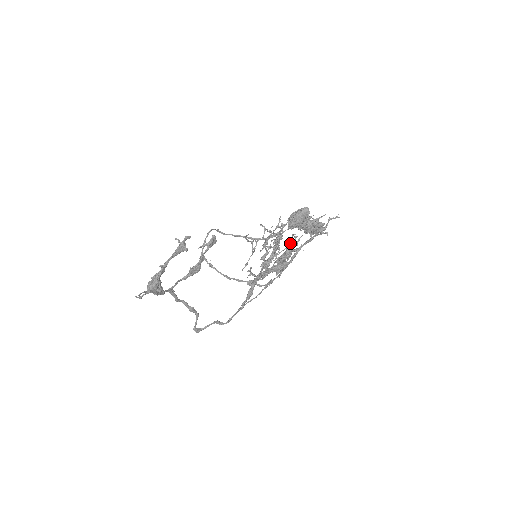
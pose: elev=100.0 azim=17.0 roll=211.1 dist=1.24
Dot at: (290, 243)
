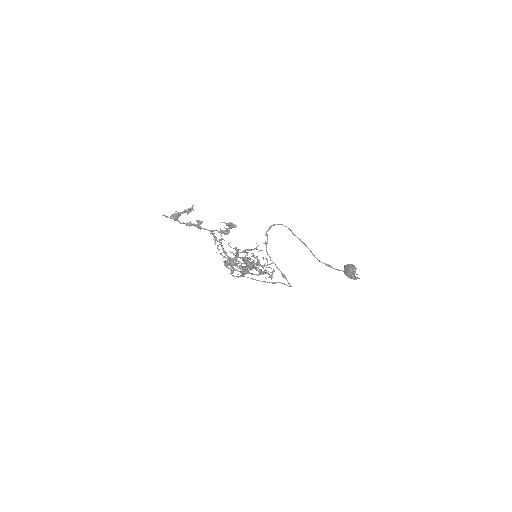
Dot at: occluded
